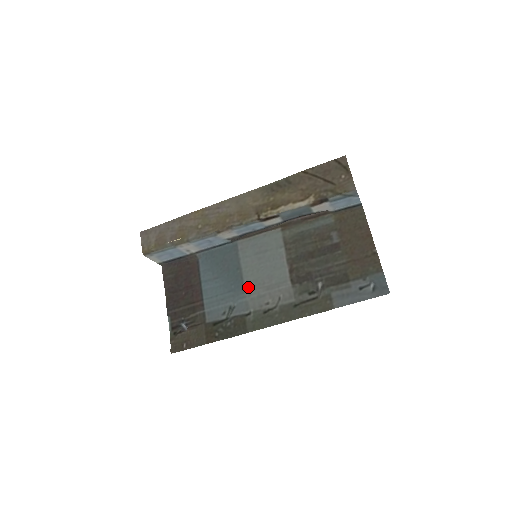
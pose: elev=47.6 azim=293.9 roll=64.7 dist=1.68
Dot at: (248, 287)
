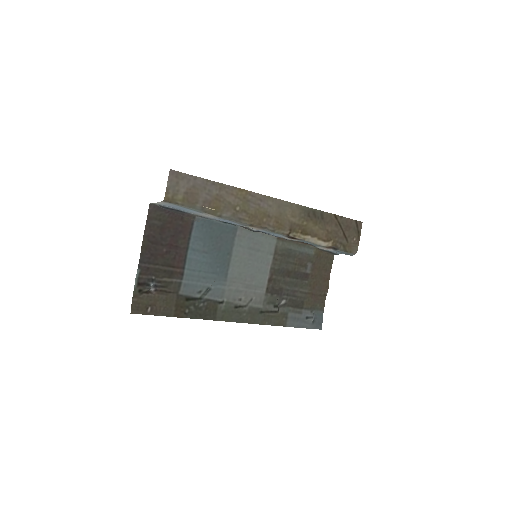
Dot at: (231, 277)
